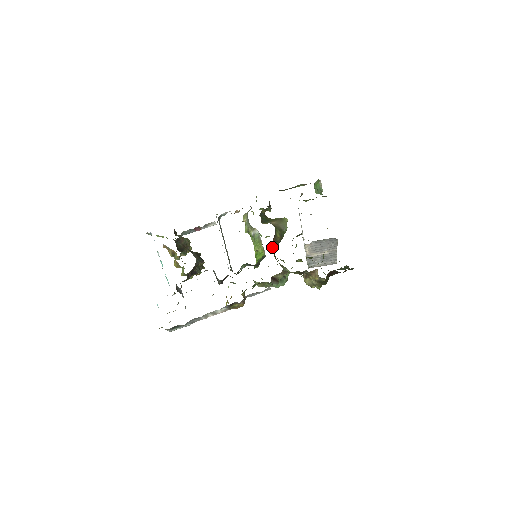
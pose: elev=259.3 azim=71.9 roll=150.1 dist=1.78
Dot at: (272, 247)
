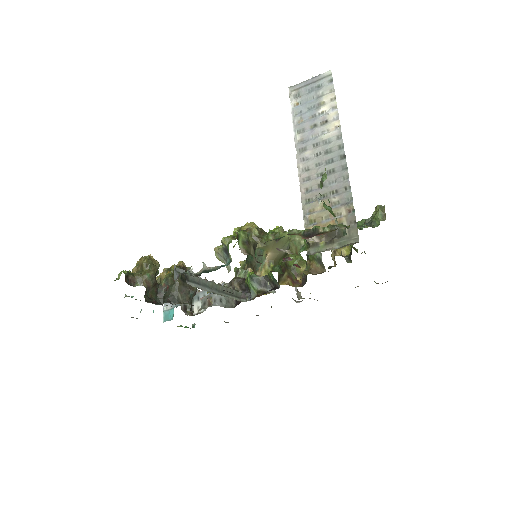
Dot at: occluded
